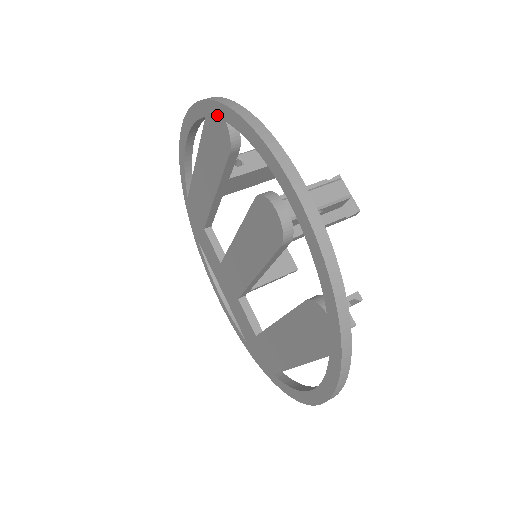
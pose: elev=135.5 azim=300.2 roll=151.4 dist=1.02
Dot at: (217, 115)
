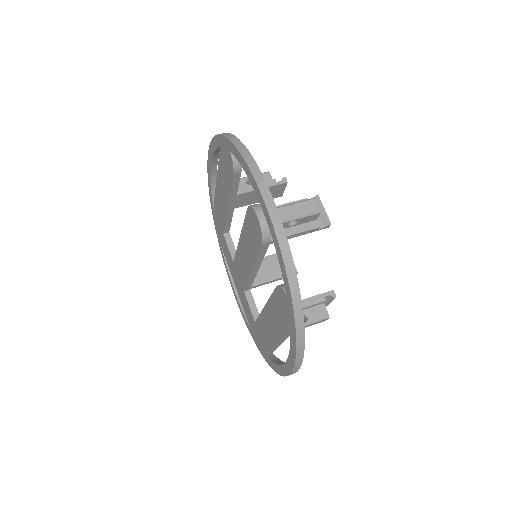
Dot at: (226, 146)
